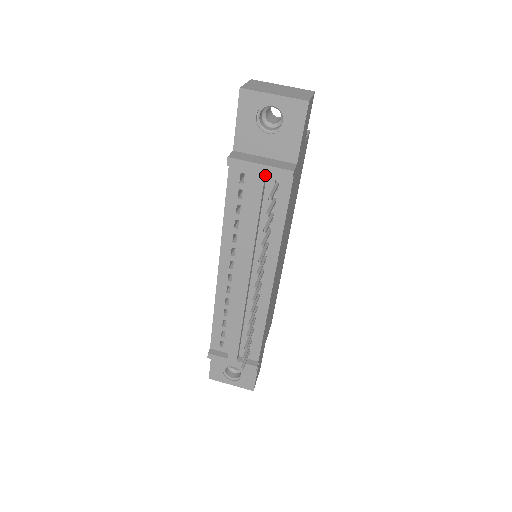
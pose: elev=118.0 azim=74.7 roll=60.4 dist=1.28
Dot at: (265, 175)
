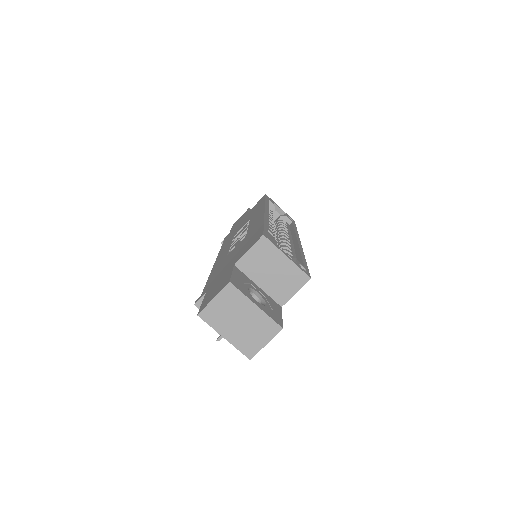
Dot at: occluded
